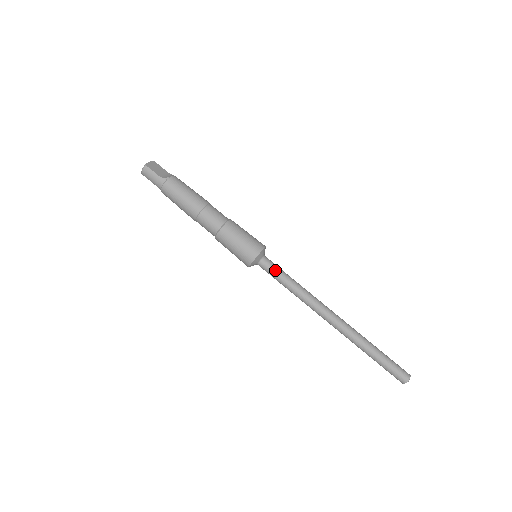
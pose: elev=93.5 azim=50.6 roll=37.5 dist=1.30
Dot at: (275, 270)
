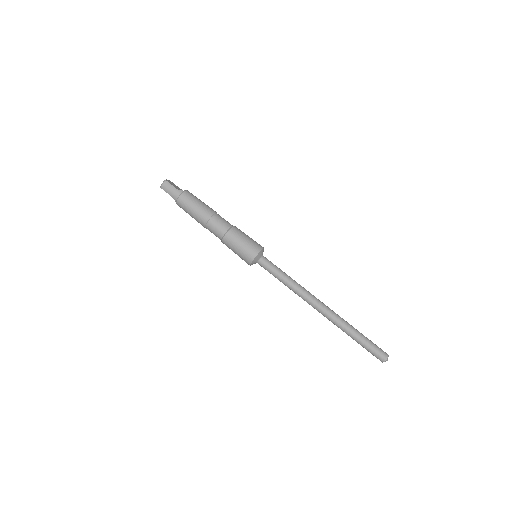
Dot at: (273, 266)
